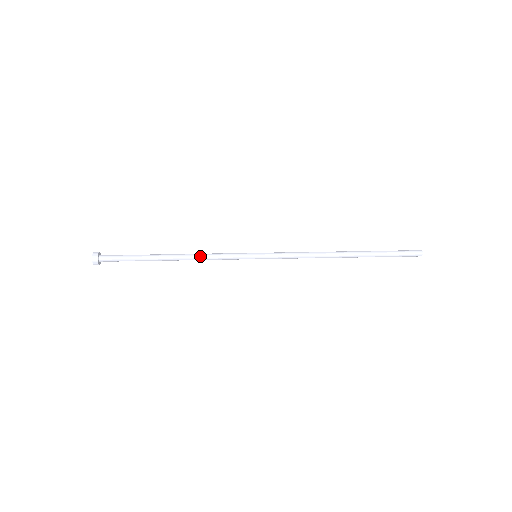
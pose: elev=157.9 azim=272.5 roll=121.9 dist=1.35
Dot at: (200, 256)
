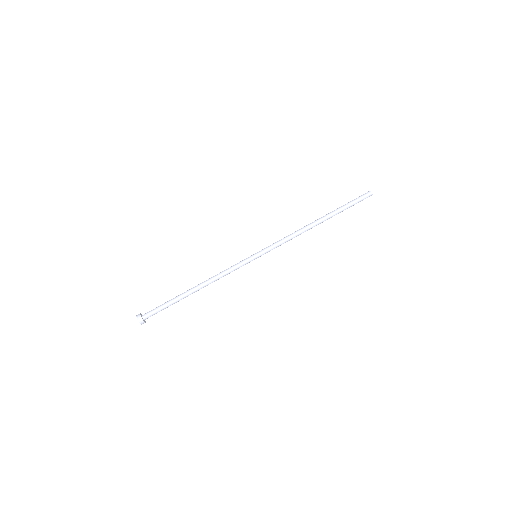
Dot at: occluded
